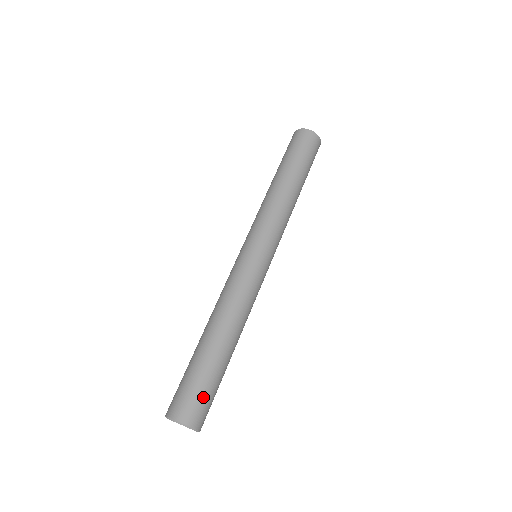
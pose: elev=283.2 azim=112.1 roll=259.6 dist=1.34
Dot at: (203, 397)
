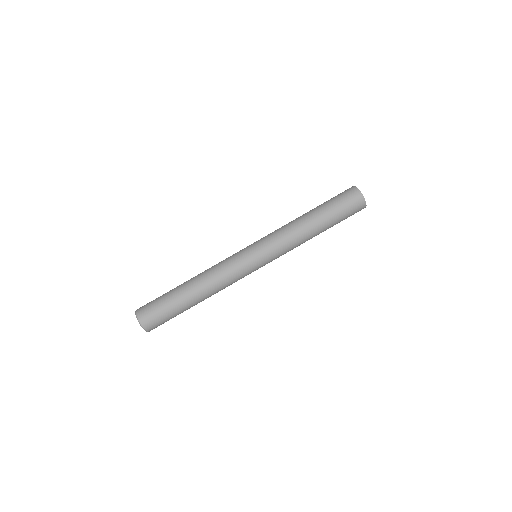
Dot at: (156, 311)
